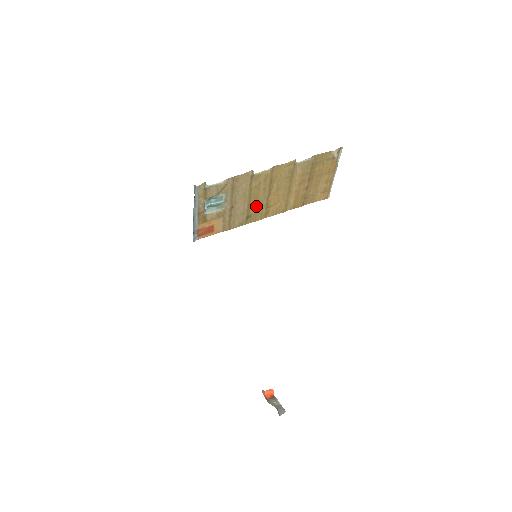
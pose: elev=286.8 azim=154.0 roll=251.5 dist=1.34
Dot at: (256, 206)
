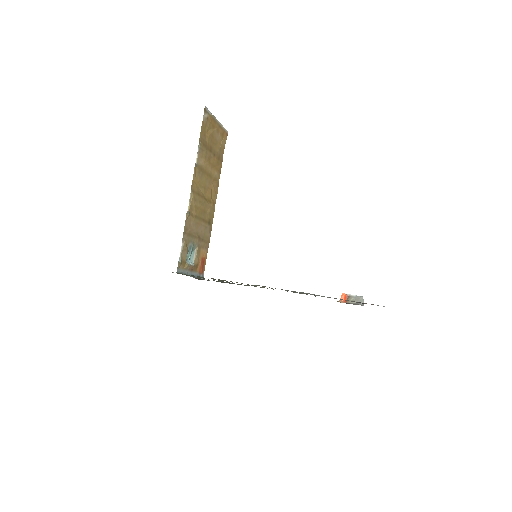
Dot at: (206, 213)
